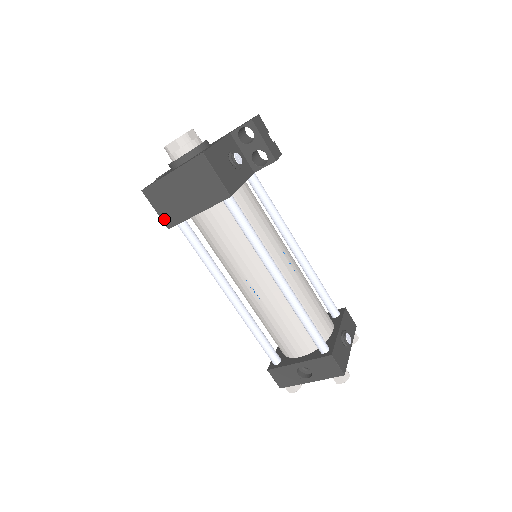
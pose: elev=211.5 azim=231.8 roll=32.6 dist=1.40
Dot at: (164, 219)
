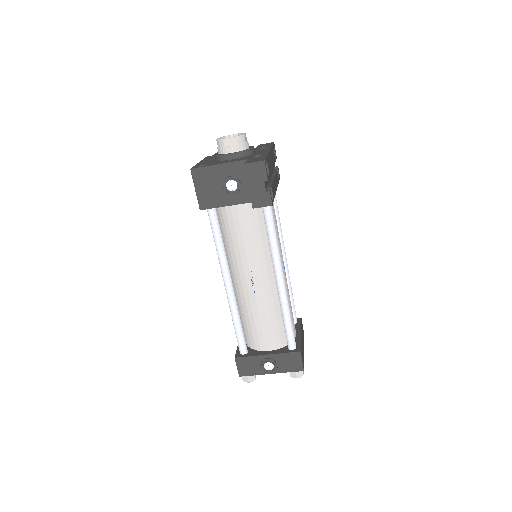
Dot at: occluded
